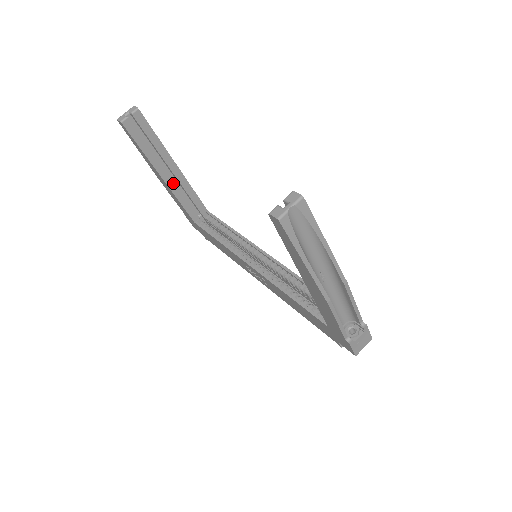
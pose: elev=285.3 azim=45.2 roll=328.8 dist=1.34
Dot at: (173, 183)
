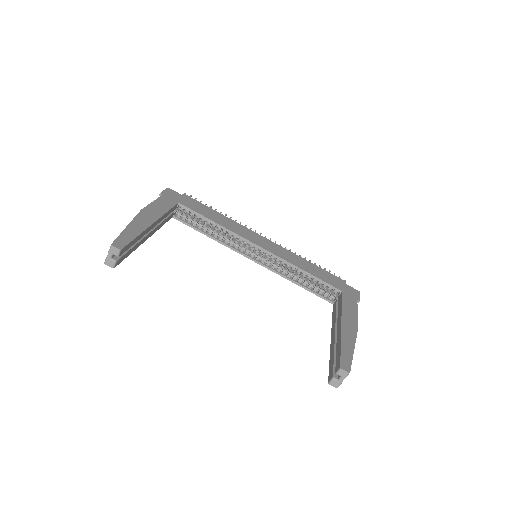
Dot at: (154, 230)
